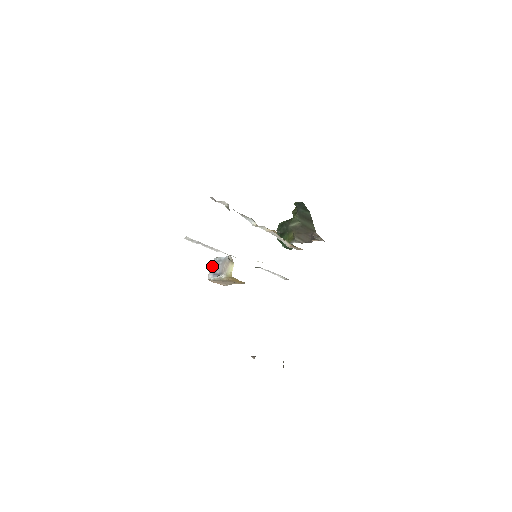
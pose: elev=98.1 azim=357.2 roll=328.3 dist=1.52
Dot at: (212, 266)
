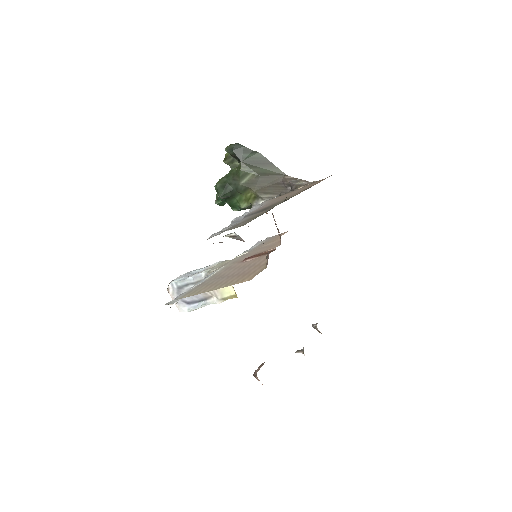
Dot at: (176, 295)
